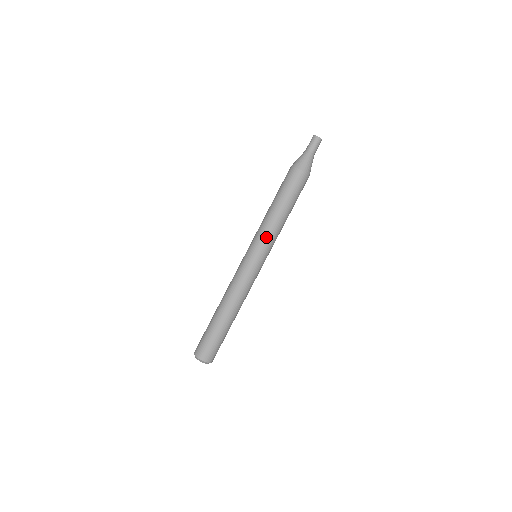
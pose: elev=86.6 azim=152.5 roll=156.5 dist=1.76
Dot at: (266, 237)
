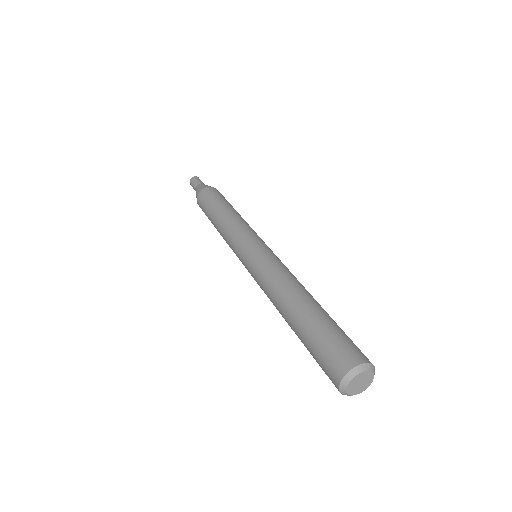
Dot at: (232, 236)
